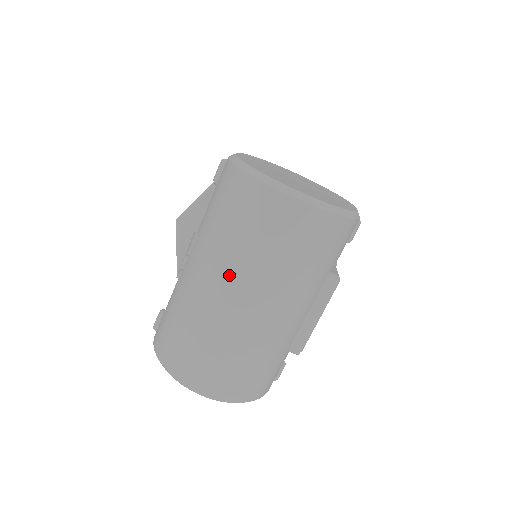
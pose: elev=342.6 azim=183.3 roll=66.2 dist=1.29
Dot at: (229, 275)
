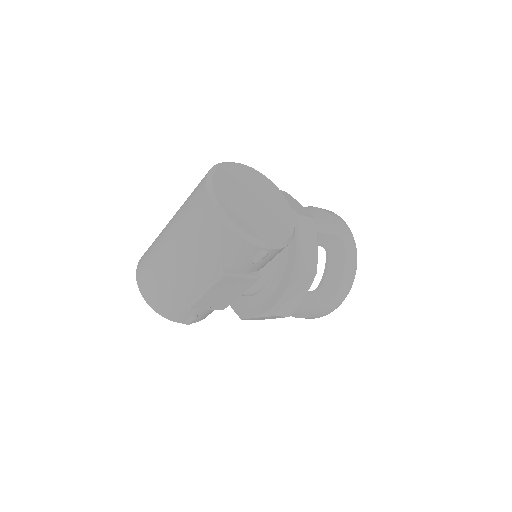
Dot at: (174, 219)
